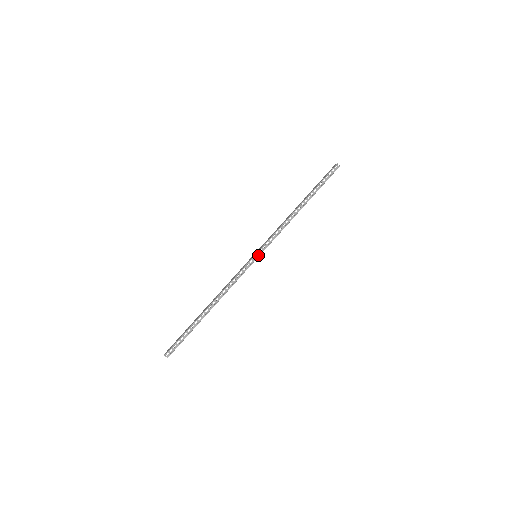
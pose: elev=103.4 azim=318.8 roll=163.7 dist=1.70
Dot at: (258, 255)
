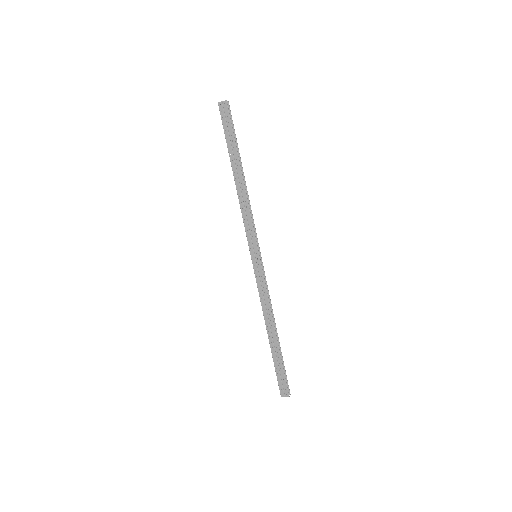
Dot at: (256, 253)
